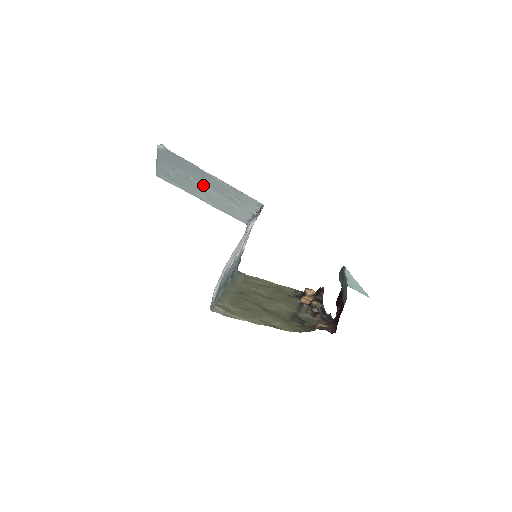
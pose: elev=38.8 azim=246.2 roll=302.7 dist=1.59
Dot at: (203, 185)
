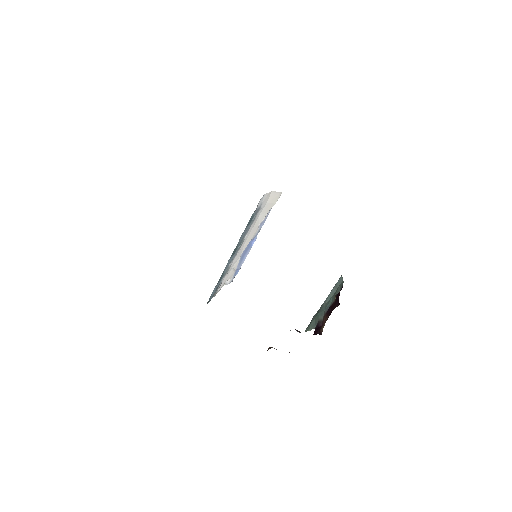
Dot at: occluded
